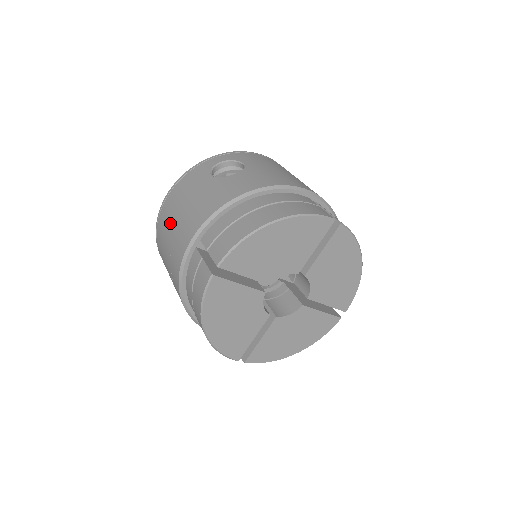
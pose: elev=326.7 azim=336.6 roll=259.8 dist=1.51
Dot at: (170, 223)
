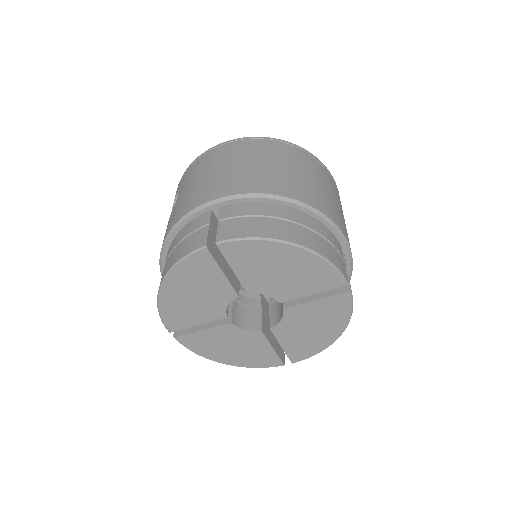
Dot at: occluded
